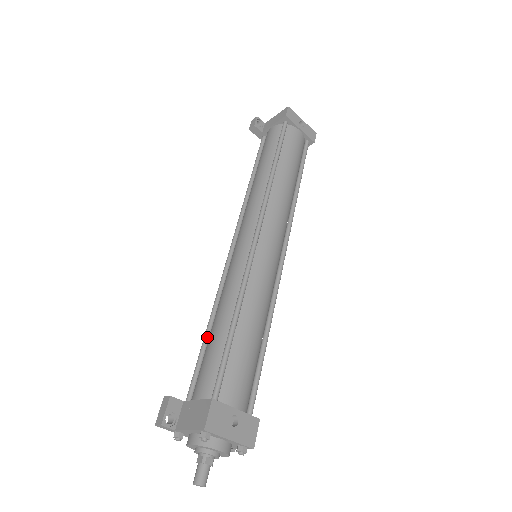
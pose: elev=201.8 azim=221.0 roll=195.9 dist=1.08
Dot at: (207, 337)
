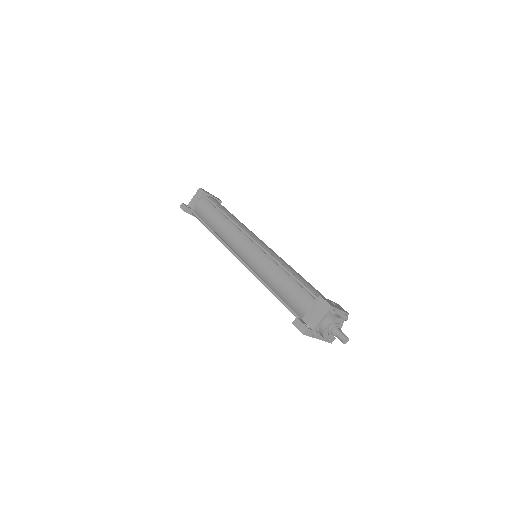
Dot at: (278, 295)
